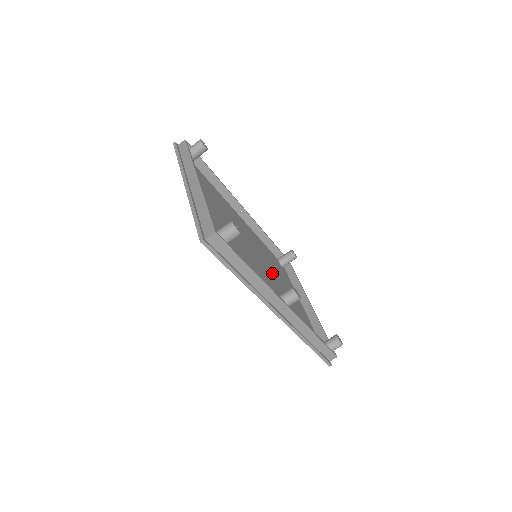
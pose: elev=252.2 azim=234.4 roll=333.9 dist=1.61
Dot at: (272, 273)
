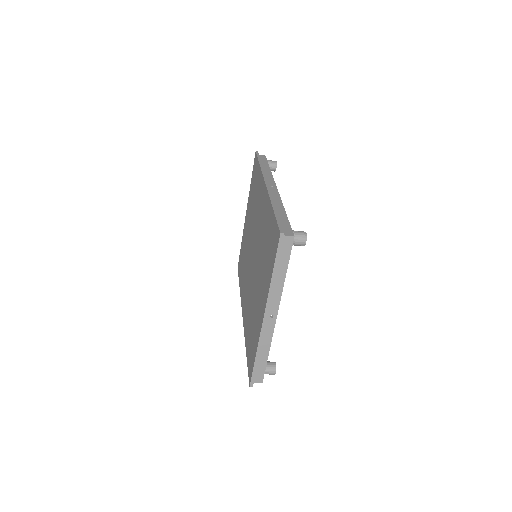
Dot at: occluded
